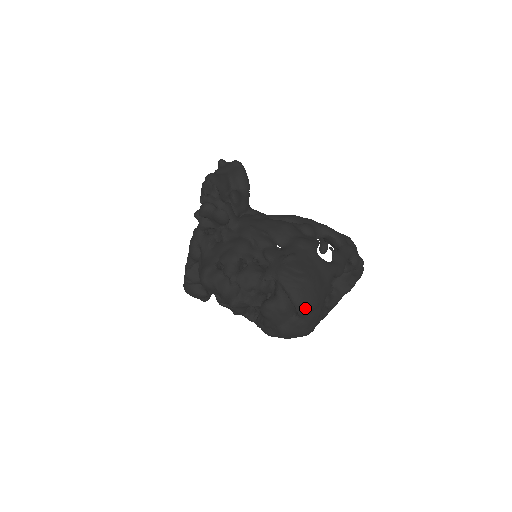
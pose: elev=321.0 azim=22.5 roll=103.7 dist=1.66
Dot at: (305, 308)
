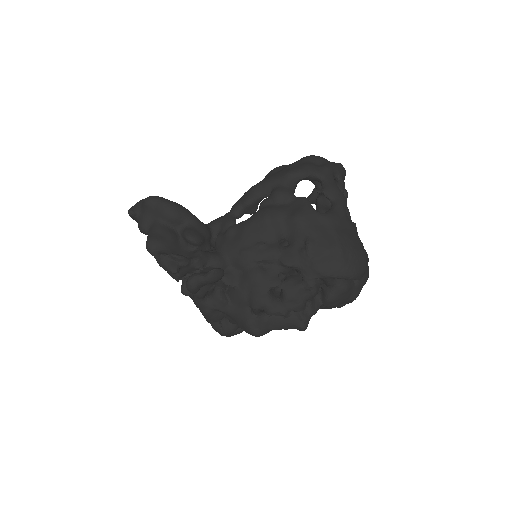
Dot at: (363, 272)
